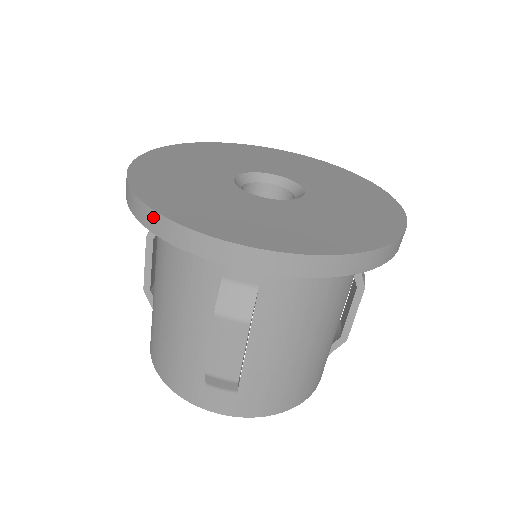
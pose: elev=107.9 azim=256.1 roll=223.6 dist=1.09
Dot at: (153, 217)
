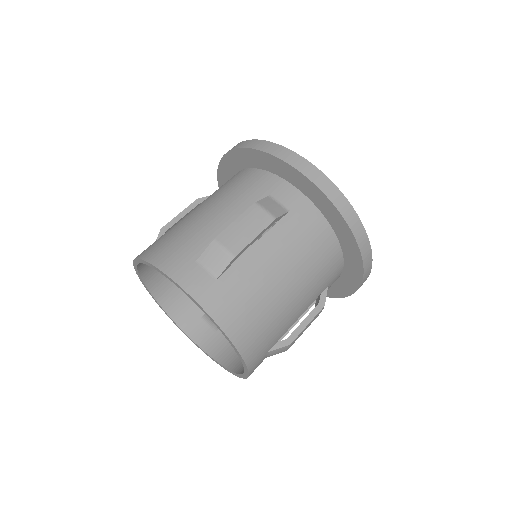
Dot at: (259, 142)
